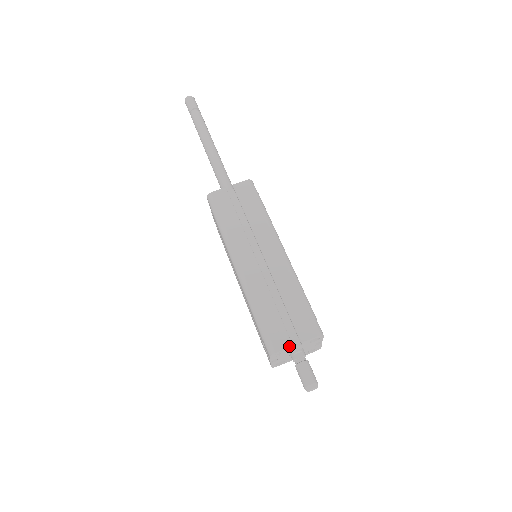
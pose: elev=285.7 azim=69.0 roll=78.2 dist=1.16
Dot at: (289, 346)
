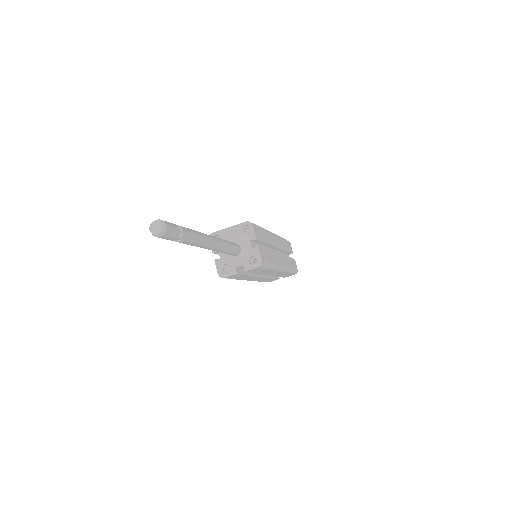
Dot at: occluded
